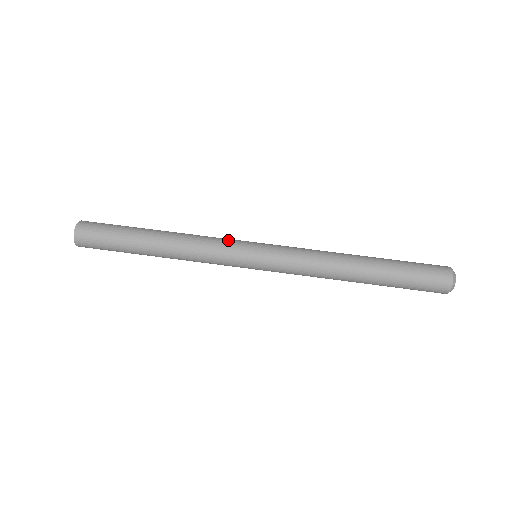
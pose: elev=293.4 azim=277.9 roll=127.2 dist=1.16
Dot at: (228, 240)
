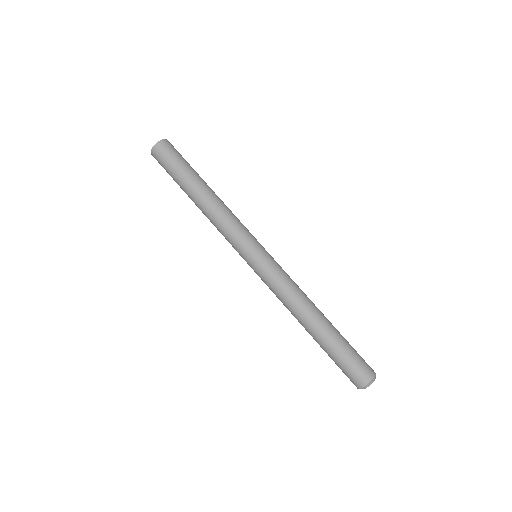
Dot at: (237, 237)
